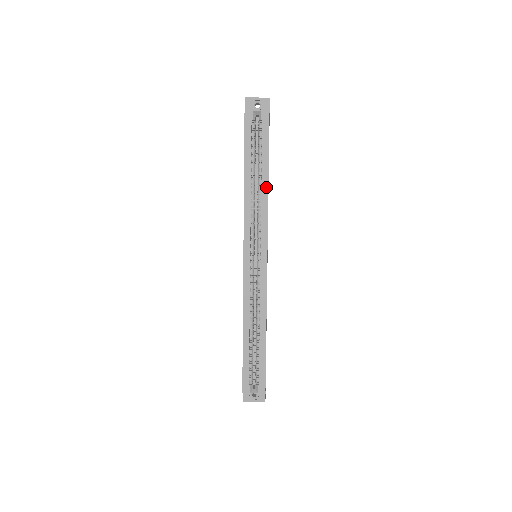
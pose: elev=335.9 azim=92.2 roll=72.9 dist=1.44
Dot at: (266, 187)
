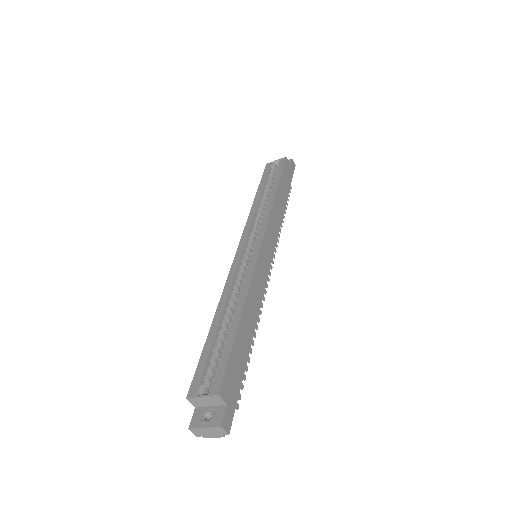
Dot at: (273, 196)
